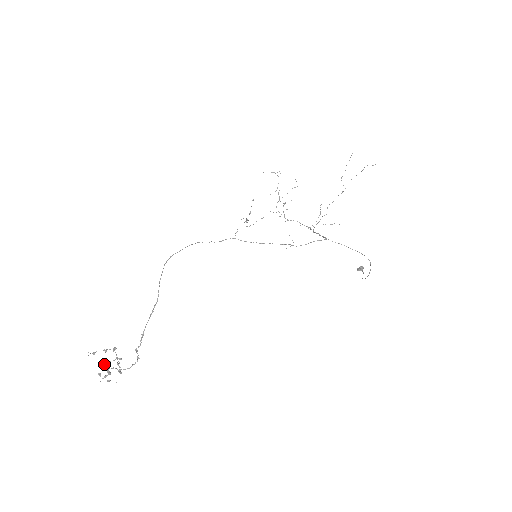
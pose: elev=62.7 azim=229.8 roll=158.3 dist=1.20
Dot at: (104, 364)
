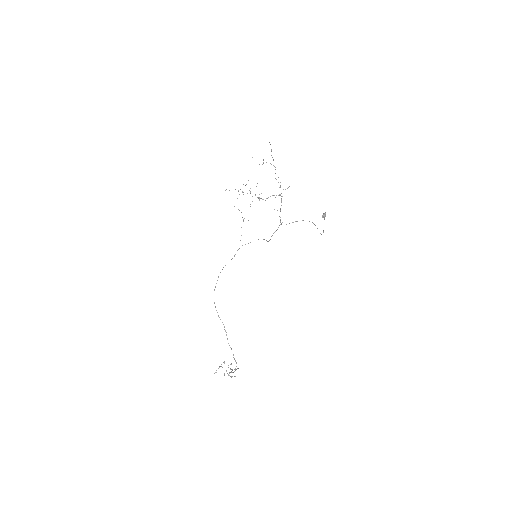
Dot at: occluded
